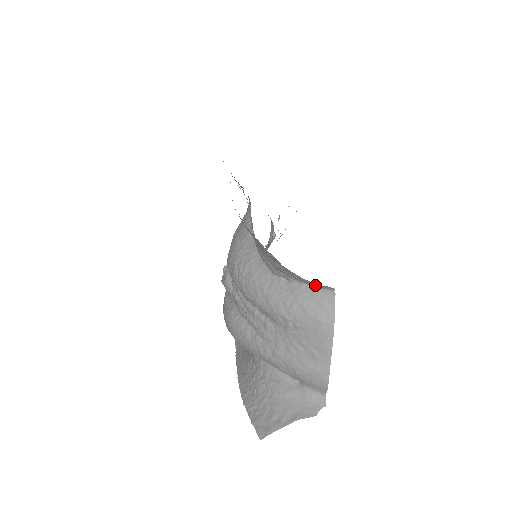
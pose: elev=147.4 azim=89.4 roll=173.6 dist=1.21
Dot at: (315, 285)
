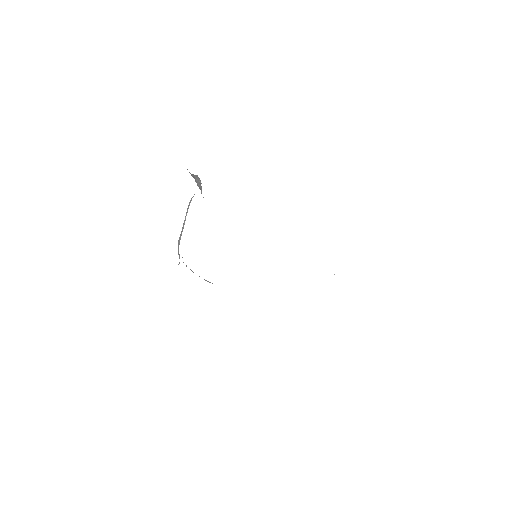
Dot at: occluded
